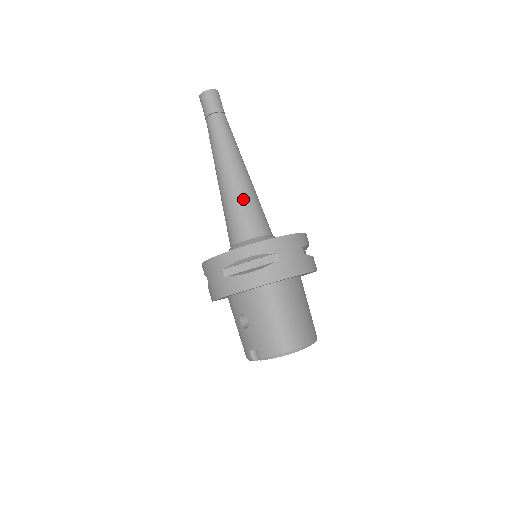
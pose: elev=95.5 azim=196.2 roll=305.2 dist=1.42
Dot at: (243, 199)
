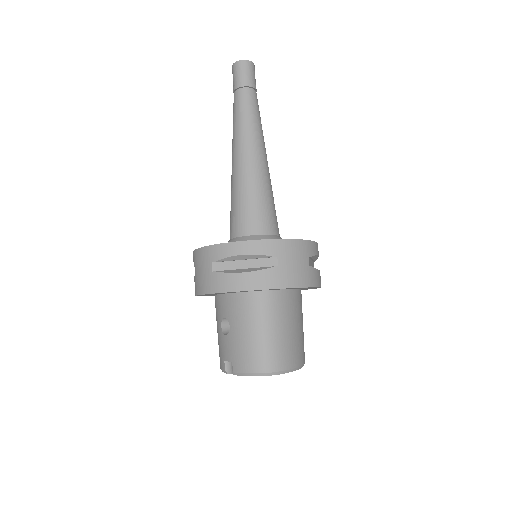
Dot at: (254, 189)
